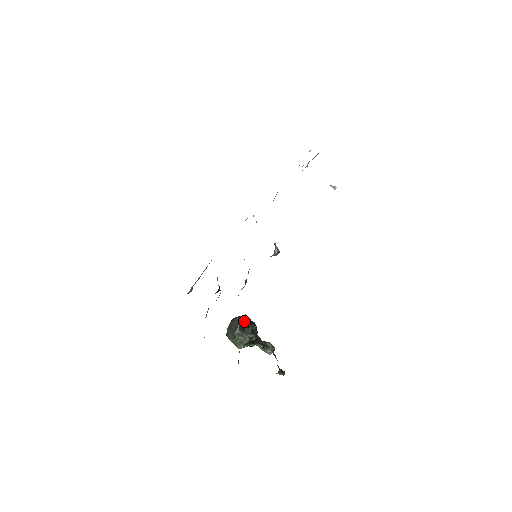
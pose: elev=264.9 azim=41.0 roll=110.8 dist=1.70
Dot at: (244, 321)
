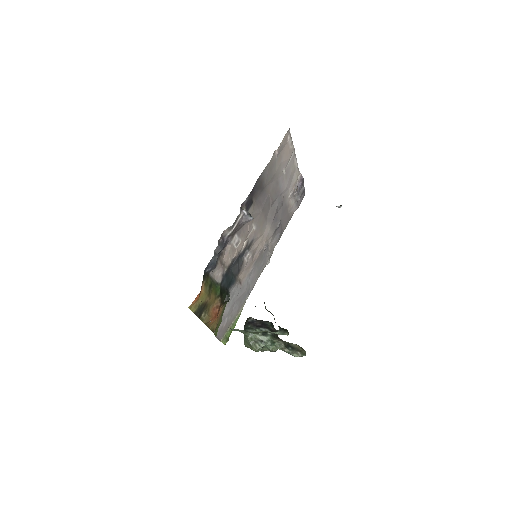
Dot at: (256, 320)
